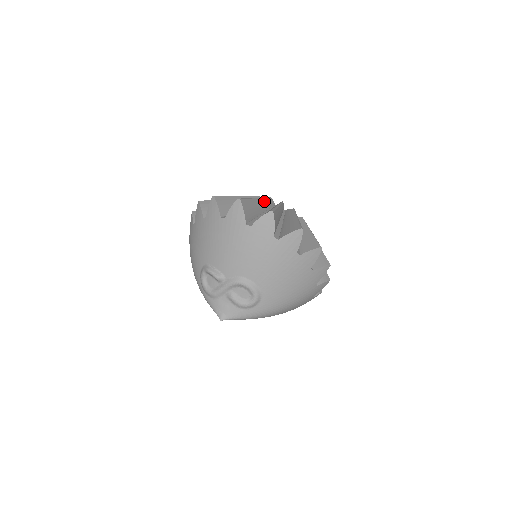
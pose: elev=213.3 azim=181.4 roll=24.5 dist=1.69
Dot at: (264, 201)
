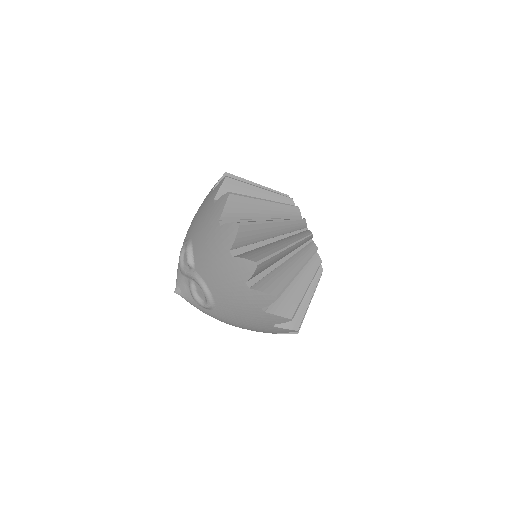
Dot at: (287, 225)
